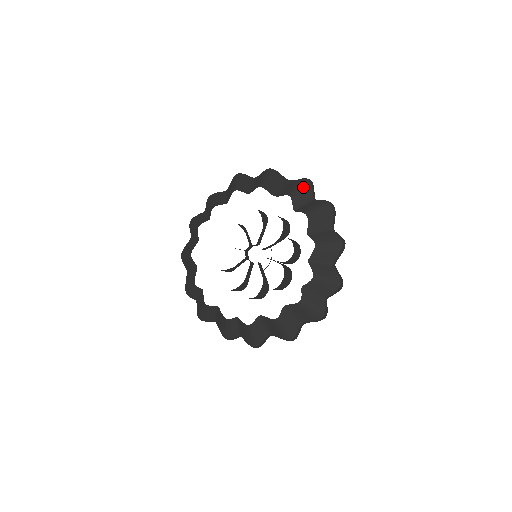
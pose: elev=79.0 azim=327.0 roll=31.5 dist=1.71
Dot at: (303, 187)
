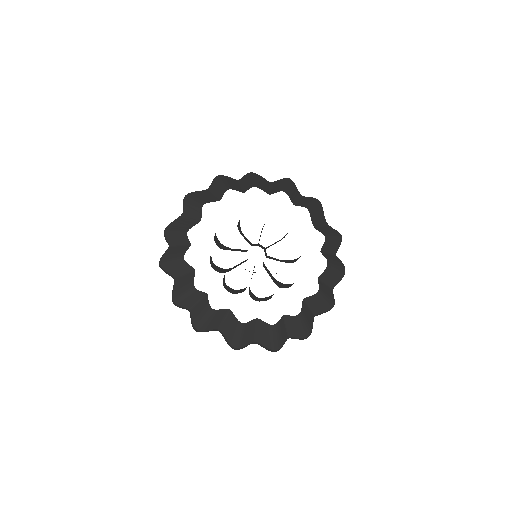
Dot at: (336, 239)
